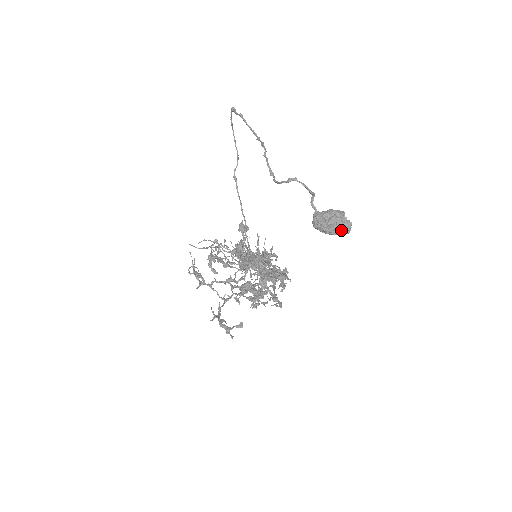
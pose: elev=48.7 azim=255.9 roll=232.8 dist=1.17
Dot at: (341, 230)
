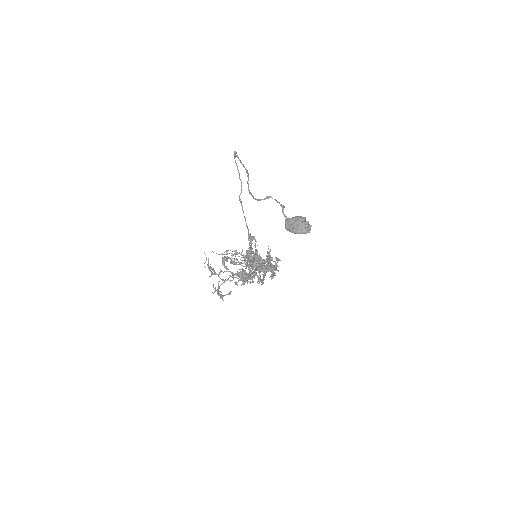
Dot at: (302, 230)
